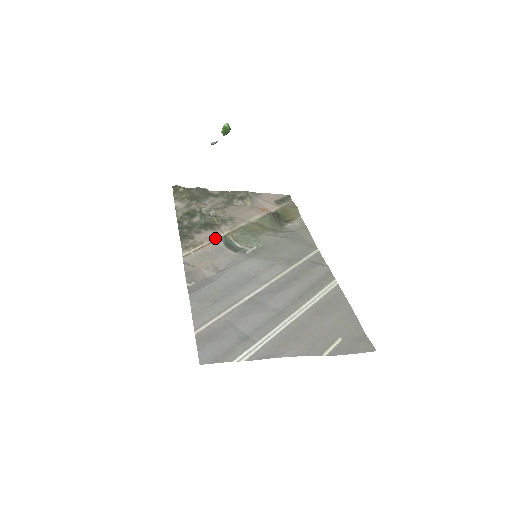
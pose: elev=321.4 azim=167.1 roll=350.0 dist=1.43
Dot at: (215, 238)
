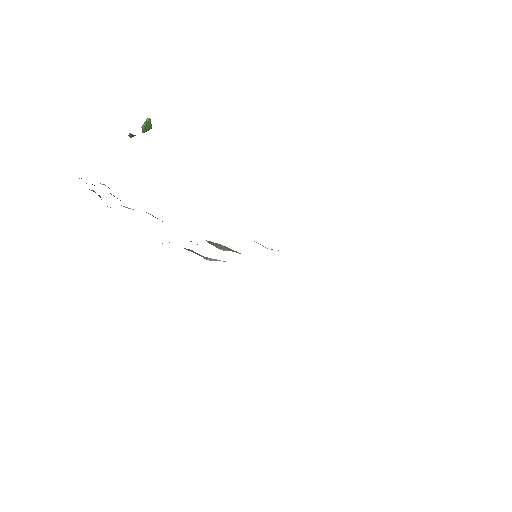
Dot at: occluded
